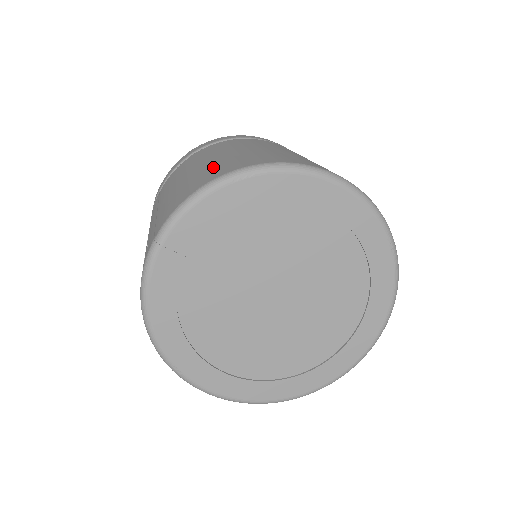
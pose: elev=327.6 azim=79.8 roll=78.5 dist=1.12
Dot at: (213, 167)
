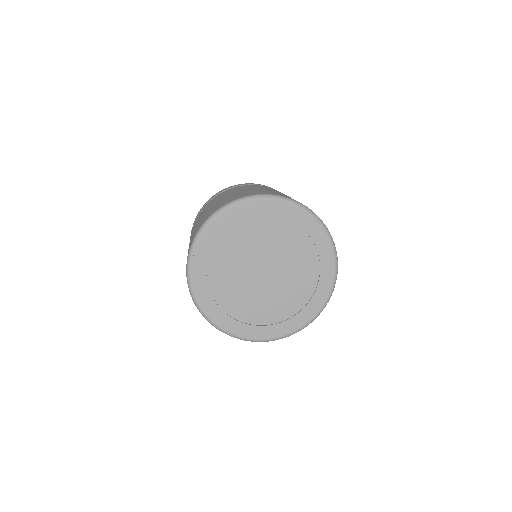
Dot at: (213, 208)
